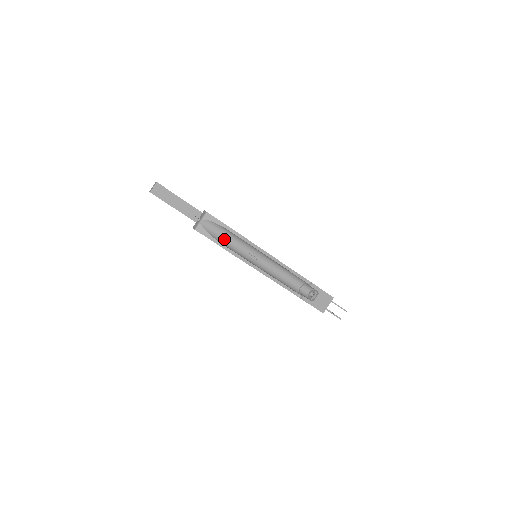
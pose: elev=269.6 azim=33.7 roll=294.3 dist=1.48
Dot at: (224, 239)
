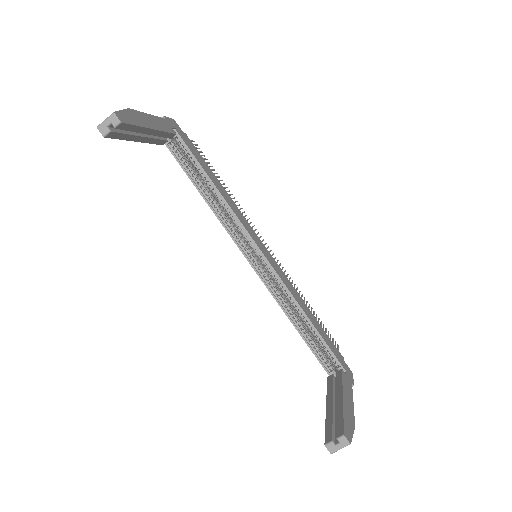
Dot at: occluded
